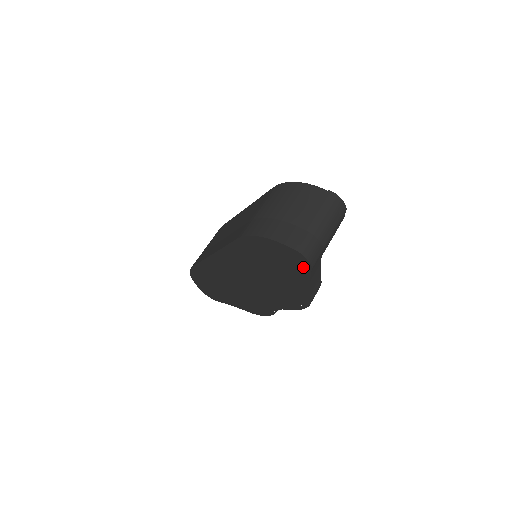
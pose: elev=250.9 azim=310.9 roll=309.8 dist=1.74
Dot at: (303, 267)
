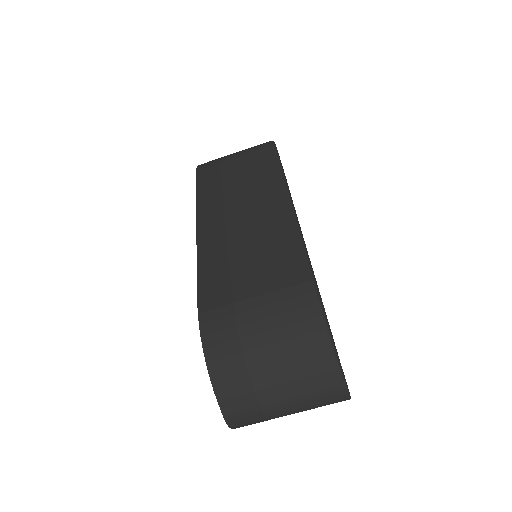
Dot at: occluded
